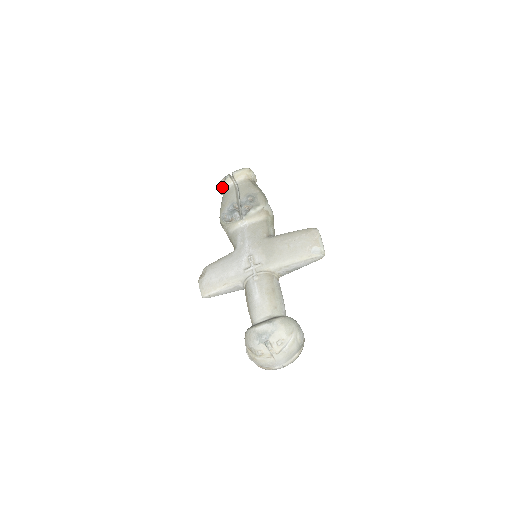
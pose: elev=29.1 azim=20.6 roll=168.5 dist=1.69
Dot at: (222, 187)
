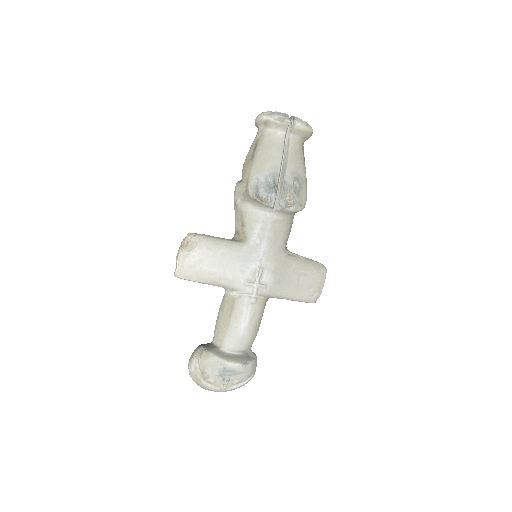
Dot at: (270, 125)
